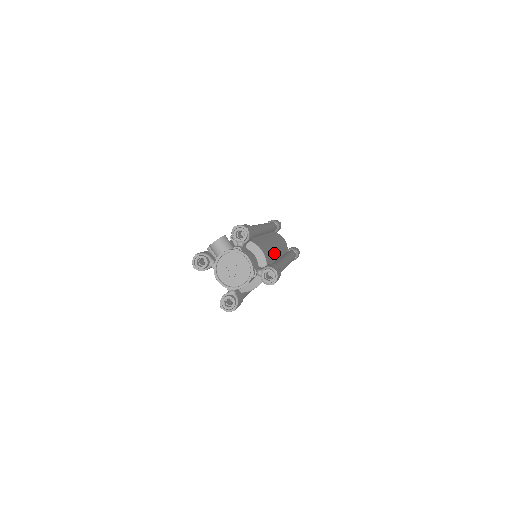
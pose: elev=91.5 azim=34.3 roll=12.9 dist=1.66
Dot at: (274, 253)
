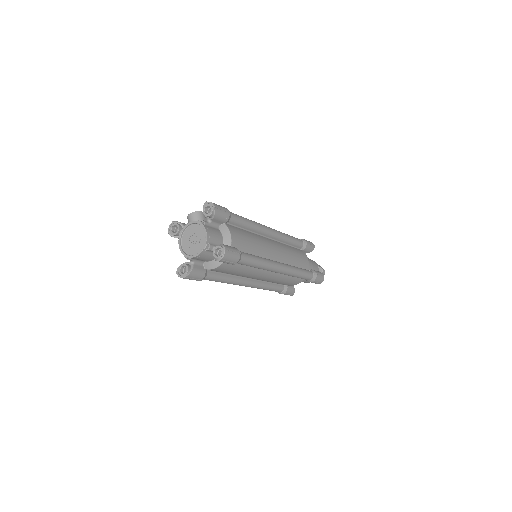
Dot at: (261, 251)
